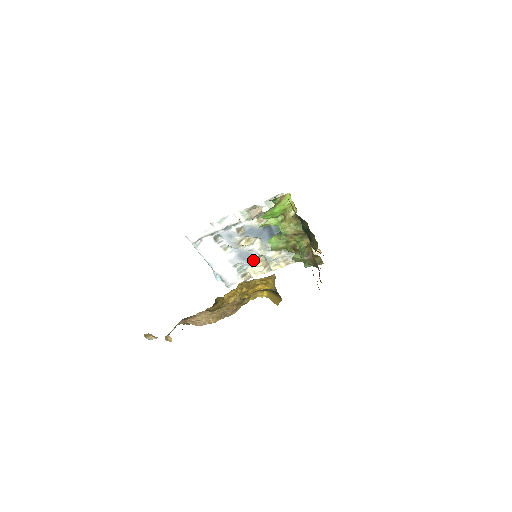
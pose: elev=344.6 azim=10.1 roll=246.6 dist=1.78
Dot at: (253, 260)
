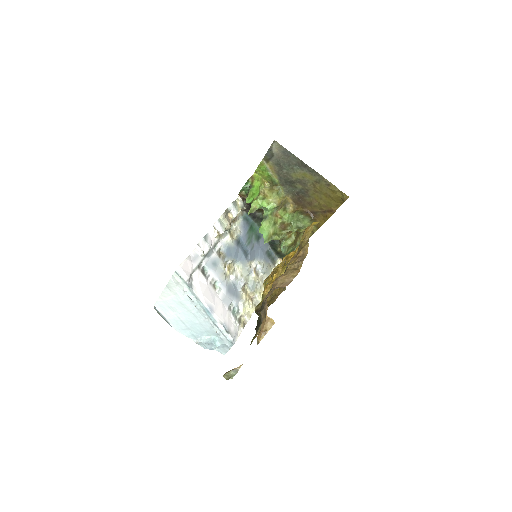
Dot at: (241, 294)
